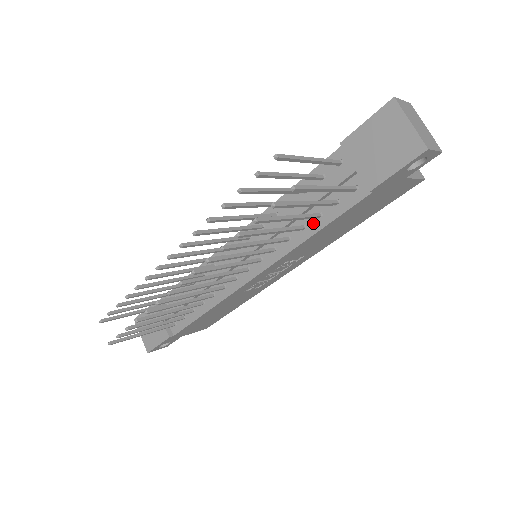
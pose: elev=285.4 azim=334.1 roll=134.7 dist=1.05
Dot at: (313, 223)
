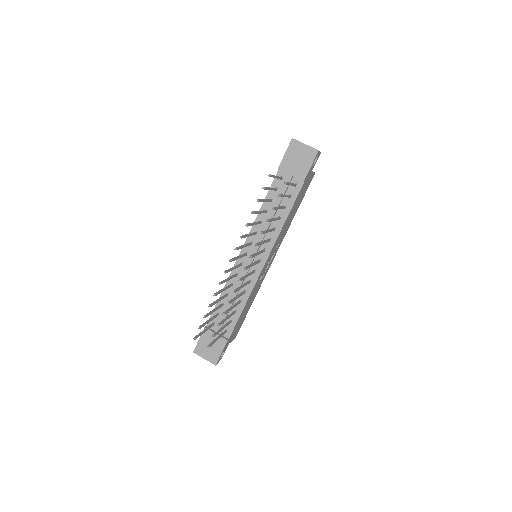
Dot at: (283, 213)
